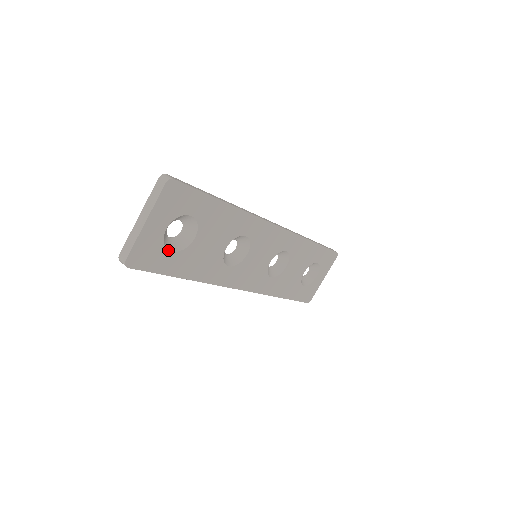
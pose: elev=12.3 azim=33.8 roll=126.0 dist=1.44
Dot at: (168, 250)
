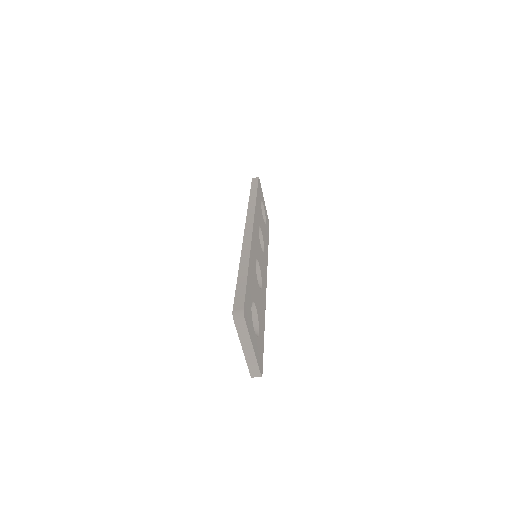
Dot at: (258, 335)
